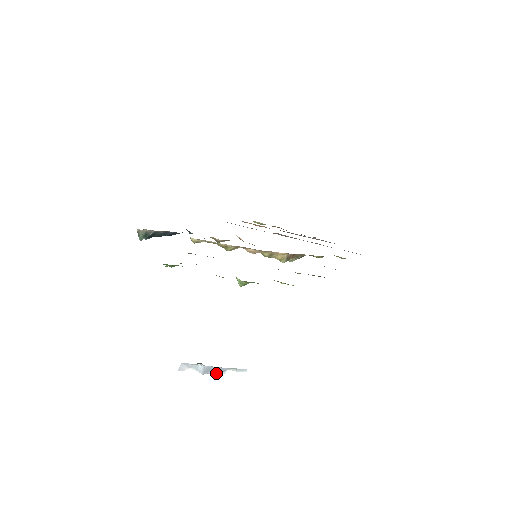
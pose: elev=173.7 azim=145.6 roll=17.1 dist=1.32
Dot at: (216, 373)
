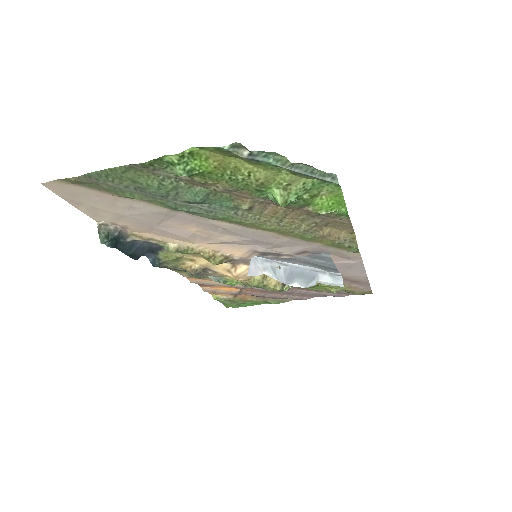
Dot at: (303, 283)
